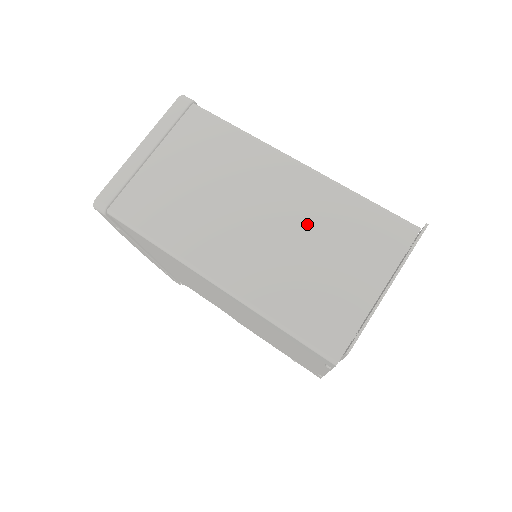
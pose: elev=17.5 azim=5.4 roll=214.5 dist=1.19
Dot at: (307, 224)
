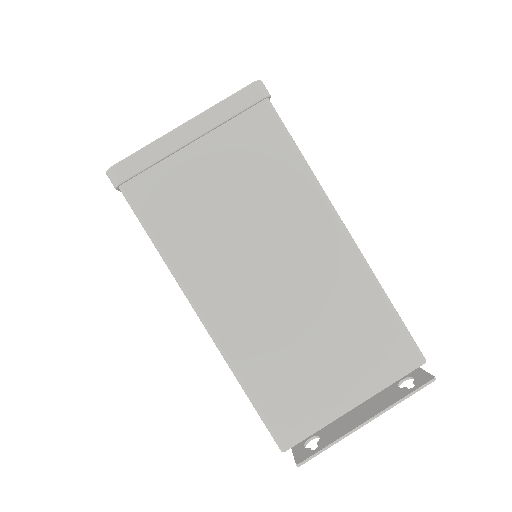
Dot at: (322, 305)
